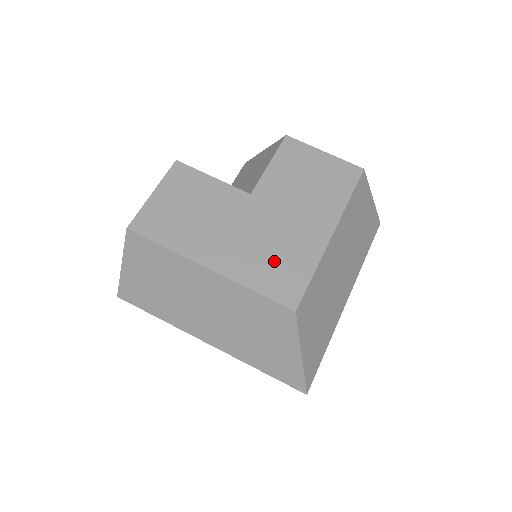
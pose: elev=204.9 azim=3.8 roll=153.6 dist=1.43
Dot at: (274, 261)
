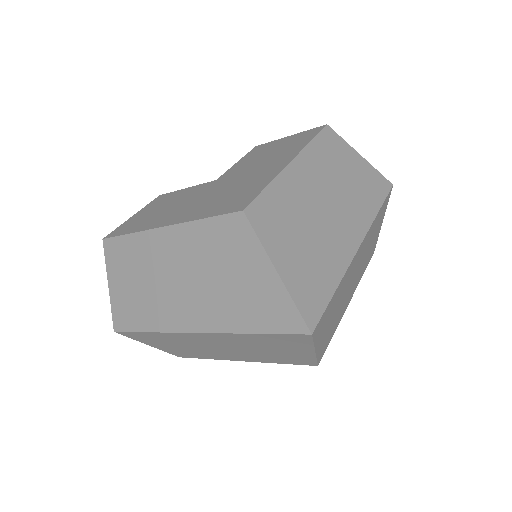
Dot at: (228, 197)
